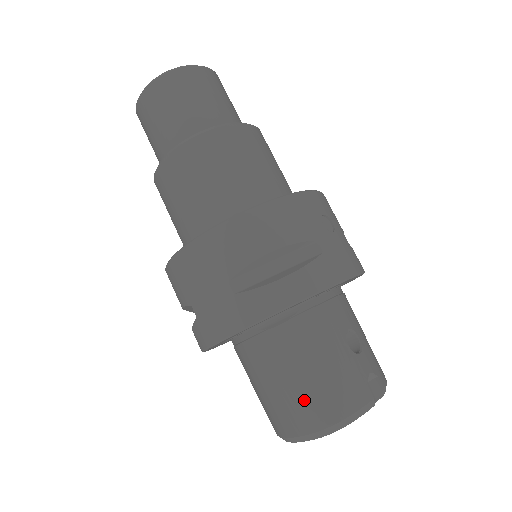
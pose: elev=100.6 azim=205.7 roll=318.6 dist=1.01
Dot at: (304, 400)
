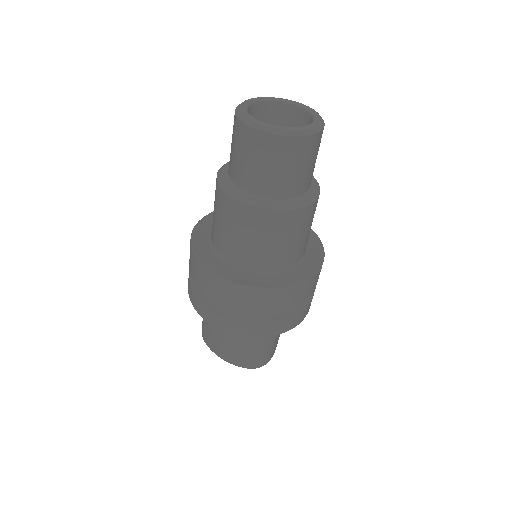
Dot at: (258, 357)
